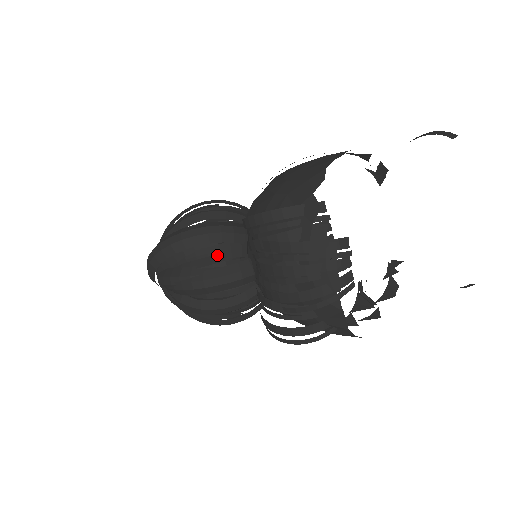
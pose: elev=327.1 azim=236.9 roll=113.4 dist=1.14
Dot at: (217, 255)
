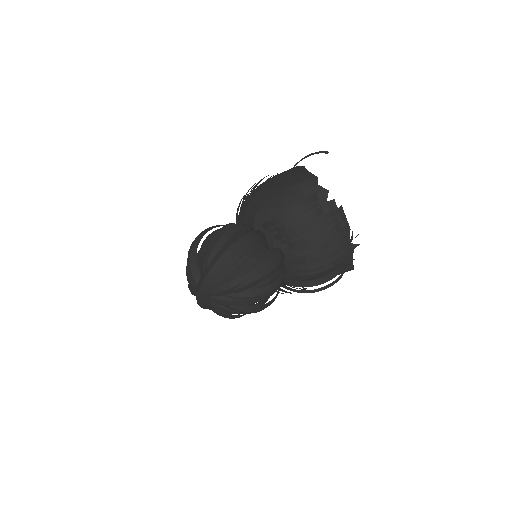
Dot at: (262, 250)
